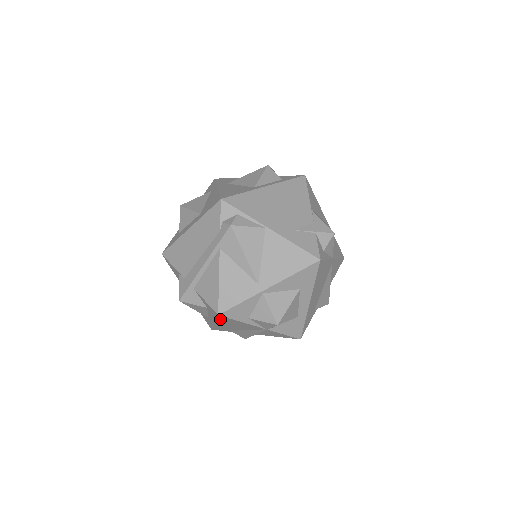
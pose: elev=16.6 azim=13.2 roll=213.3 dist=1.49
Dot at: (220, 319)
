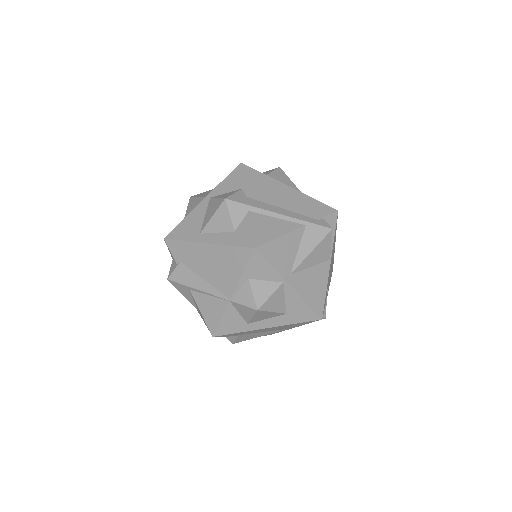
Dot at: (234, 250)
